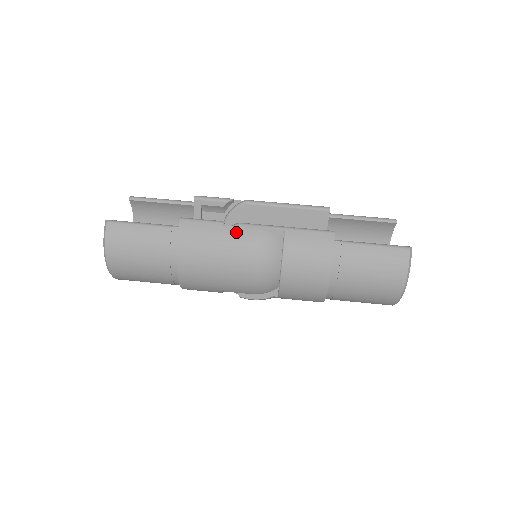
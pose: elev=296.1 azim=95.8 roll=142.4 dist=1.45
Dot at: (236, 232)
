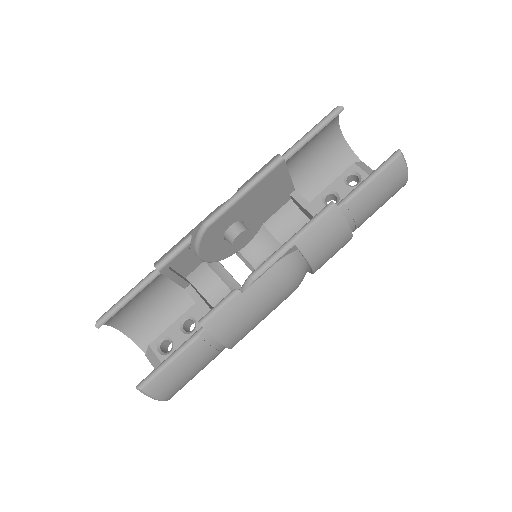
Dot at: (258, 287)
